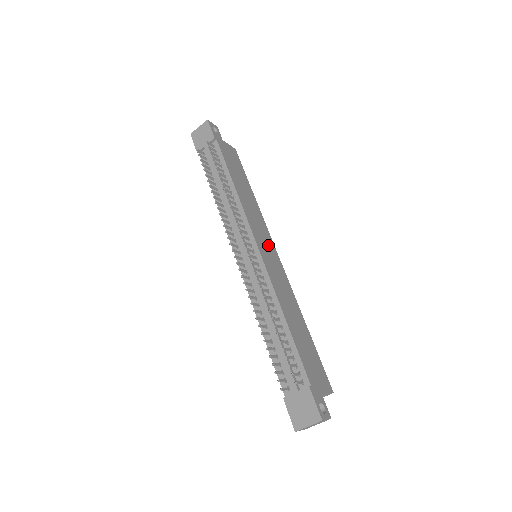
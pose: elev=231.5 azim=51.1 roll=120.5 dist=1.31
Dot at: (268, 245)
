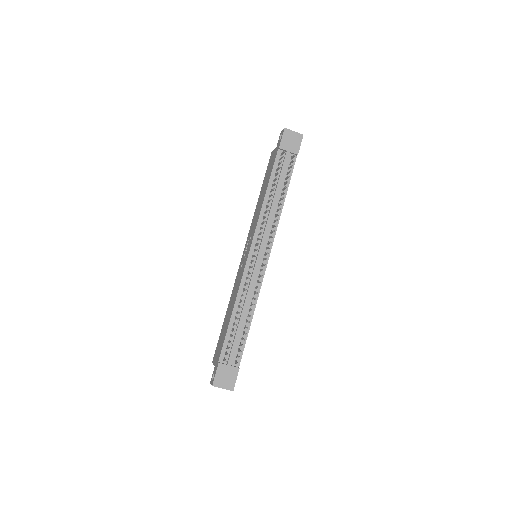
Dot at: occluded
